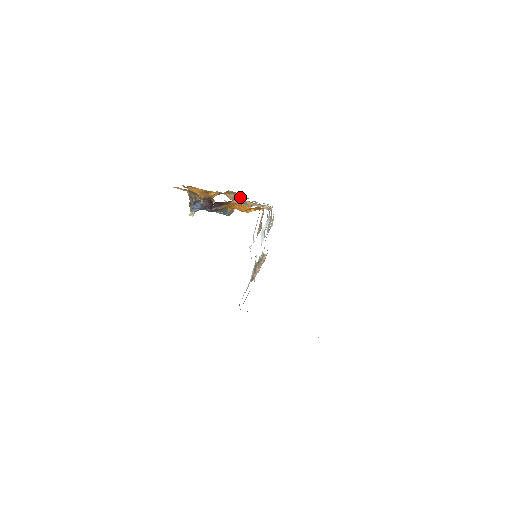
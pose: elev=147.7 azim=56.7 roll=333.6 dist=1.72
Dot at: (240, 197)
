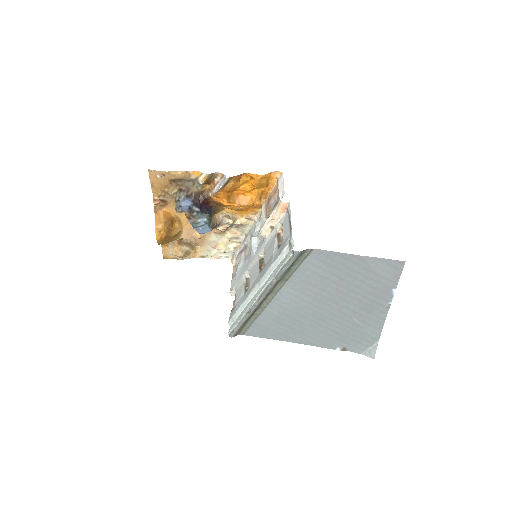
Dot at: (192, 251)
